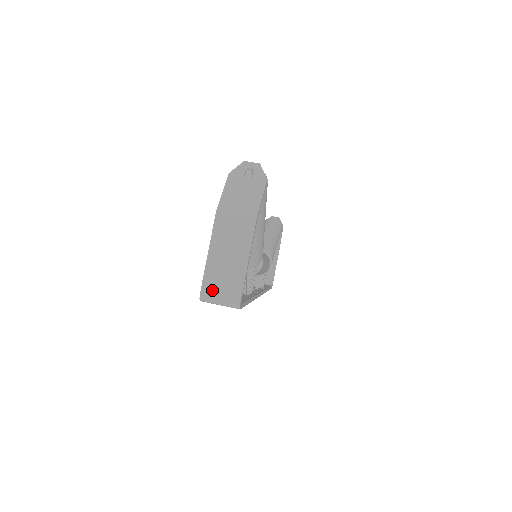
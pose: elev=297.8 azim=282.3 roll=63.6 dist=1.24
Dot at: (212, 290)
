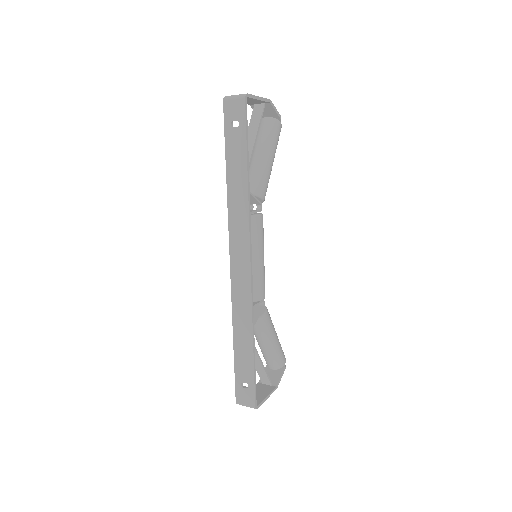
Dot at: occluded
